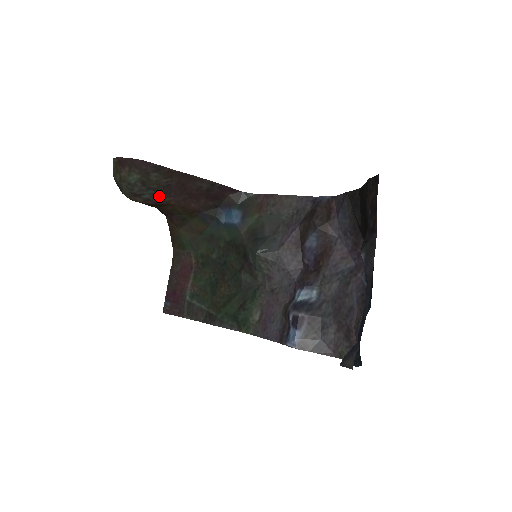
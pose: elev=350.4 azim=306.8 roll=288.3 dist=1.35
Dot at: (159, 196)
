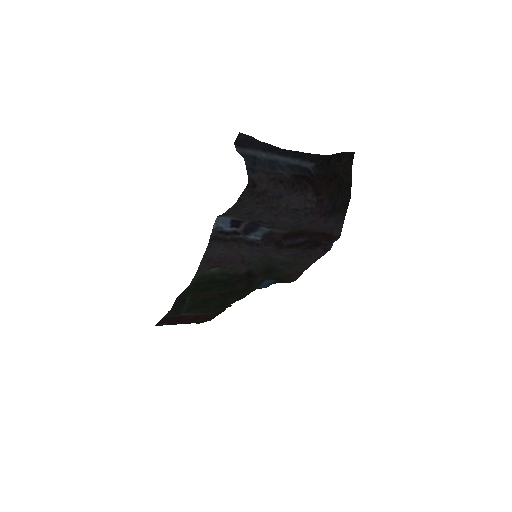
Dot at: occluded
